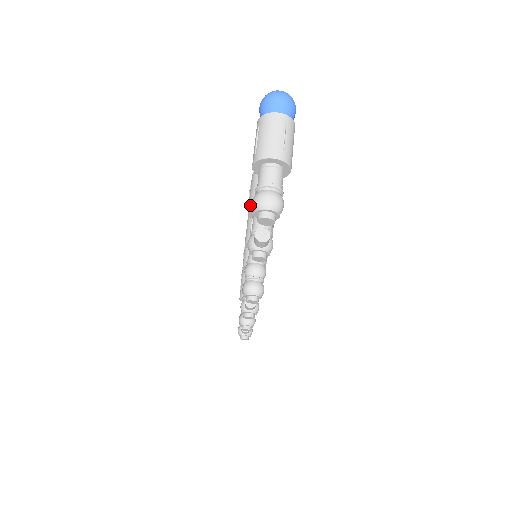
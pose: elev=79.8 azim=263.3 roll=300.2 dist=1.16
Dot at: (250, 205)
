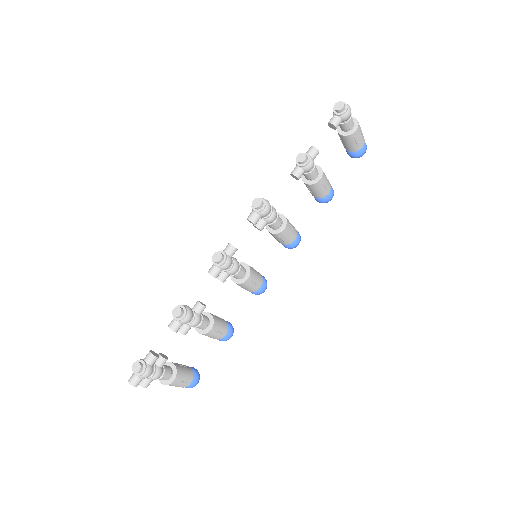
Dot at: occluded
